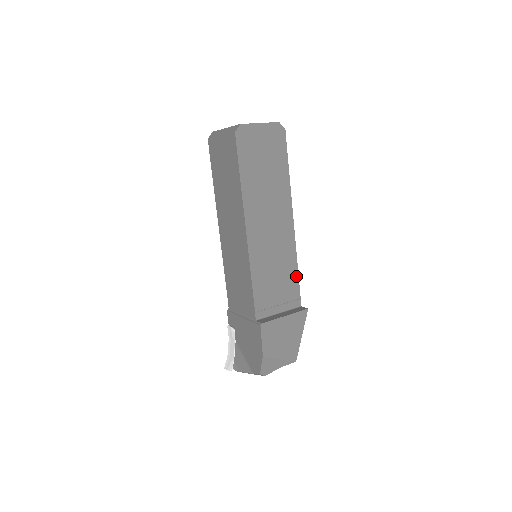
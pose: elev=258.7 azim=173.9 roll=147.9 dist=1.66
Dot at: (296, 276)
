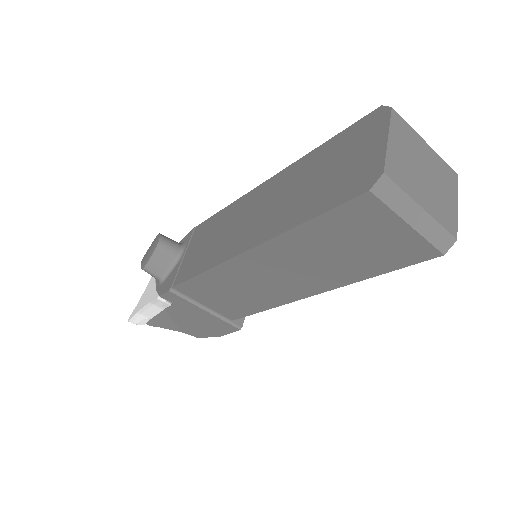
Dot at: occluded
